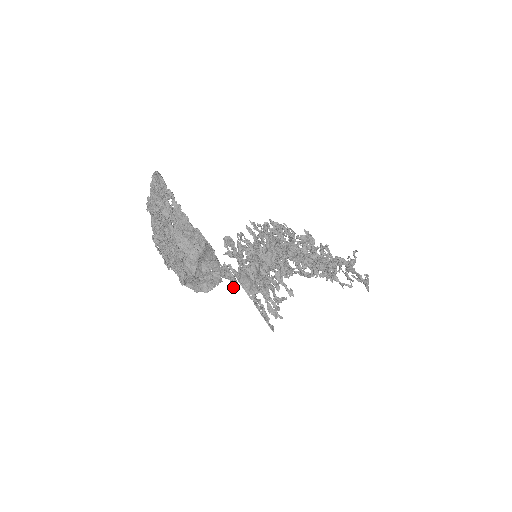
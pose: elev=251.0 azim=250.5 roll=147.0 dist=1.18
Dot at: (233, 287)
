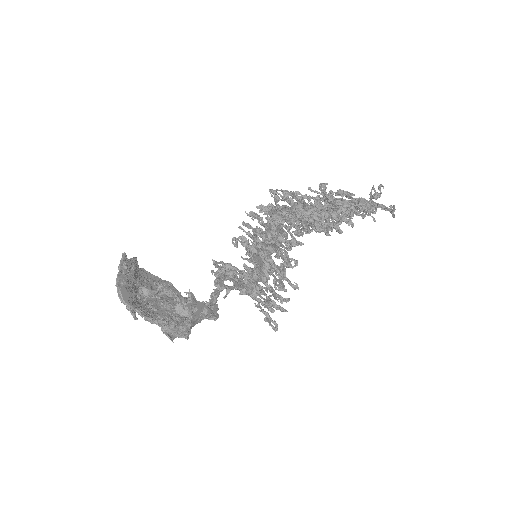
Dot at: occluded
